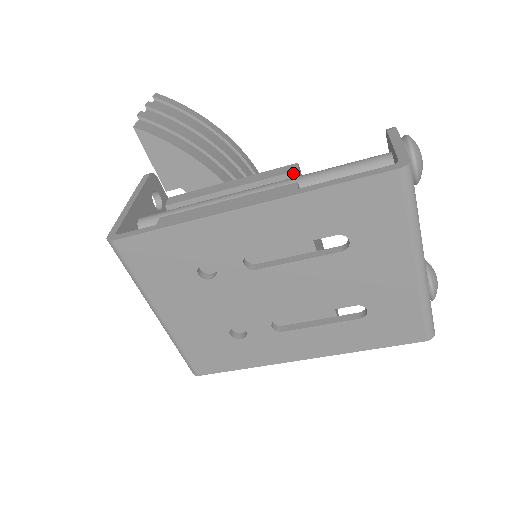
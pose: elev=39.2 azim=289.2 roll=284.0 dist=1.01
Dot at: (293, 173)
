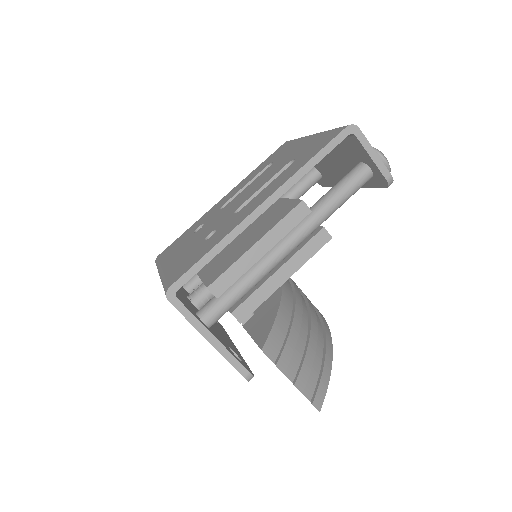
Dot at: occluded
